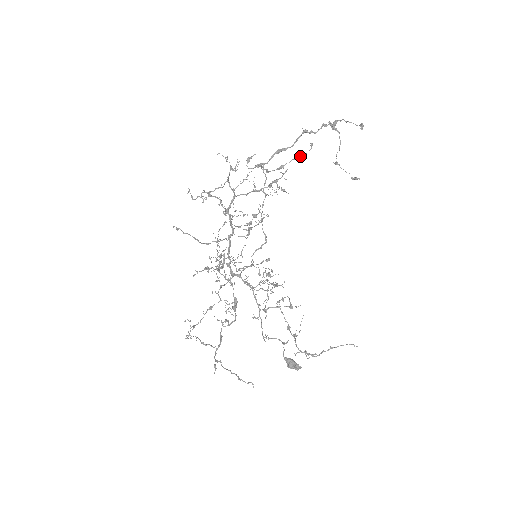
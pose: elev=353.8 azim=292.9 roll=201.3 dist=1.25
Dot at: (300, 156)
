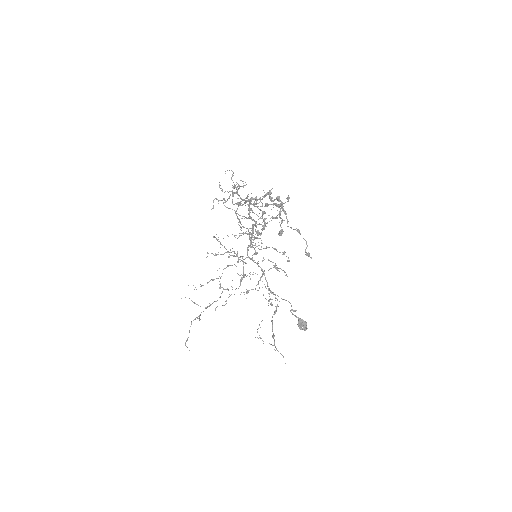
Dot at: (277, 205)
